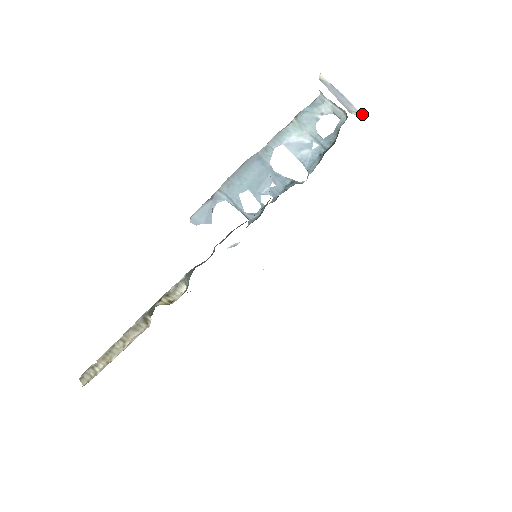
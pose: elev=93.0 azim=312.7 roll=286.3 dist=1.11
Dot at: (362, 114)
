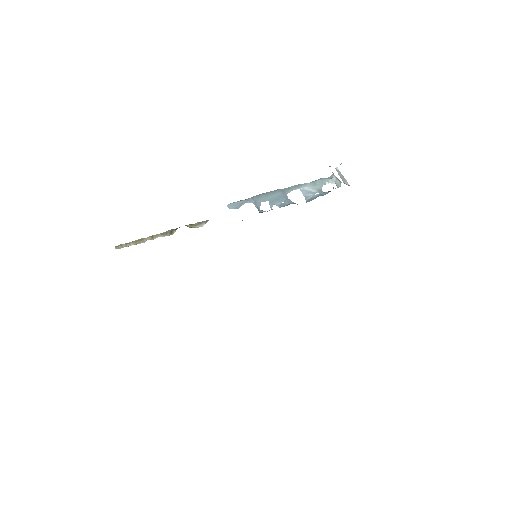
Dot at: occluded
